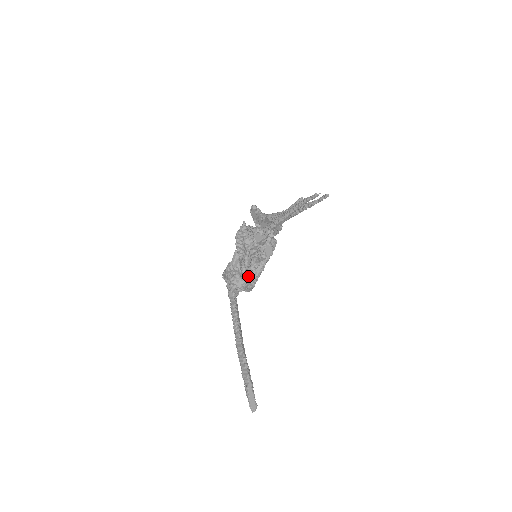
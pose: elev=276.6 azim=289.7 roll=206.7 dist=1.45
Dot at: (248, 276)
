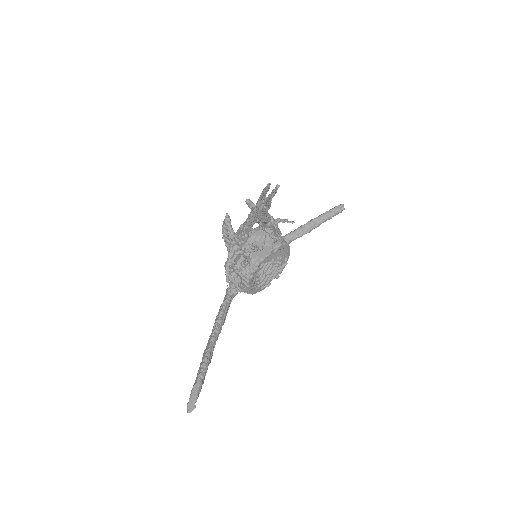
Dot at: (240, 275)
